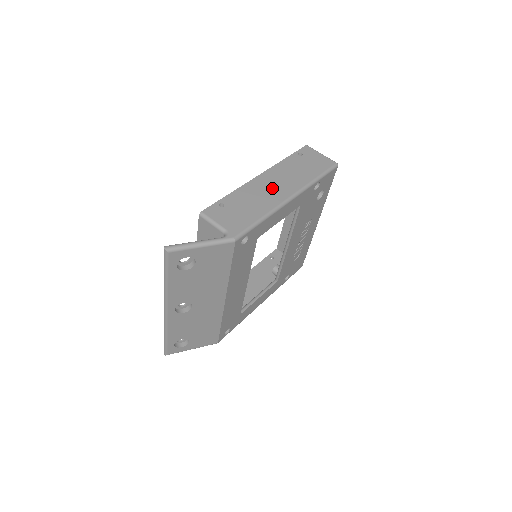
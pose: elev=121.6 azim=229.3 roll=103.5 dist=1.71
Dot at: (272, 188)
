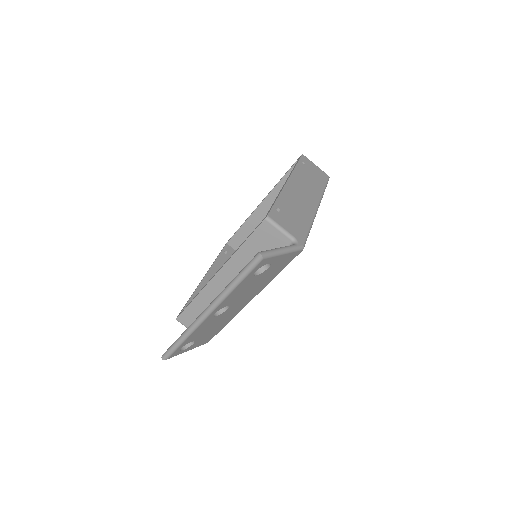
Dot at: (303, 196)
